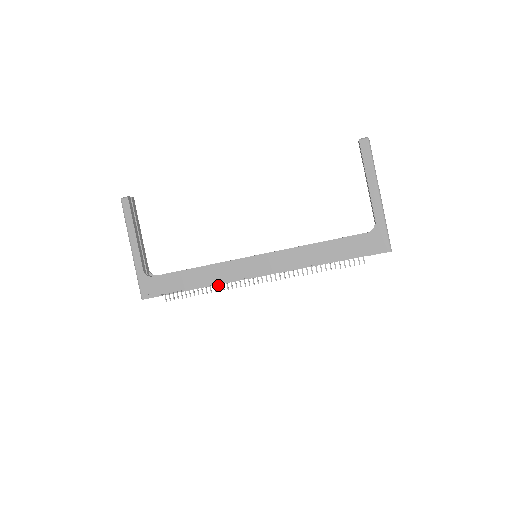
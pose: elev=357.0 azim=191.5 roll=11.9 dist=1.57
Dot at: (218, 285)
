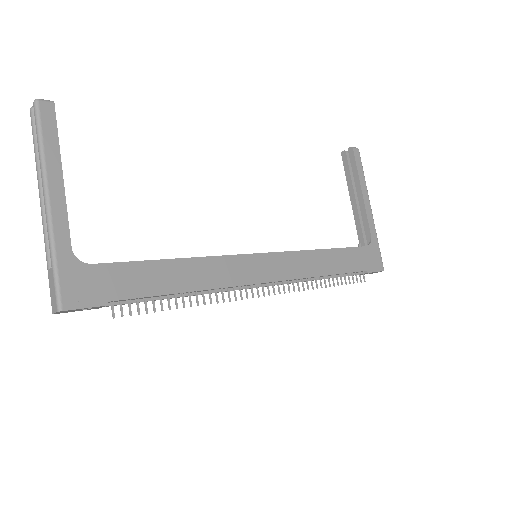
Dot at: (209, 293)
